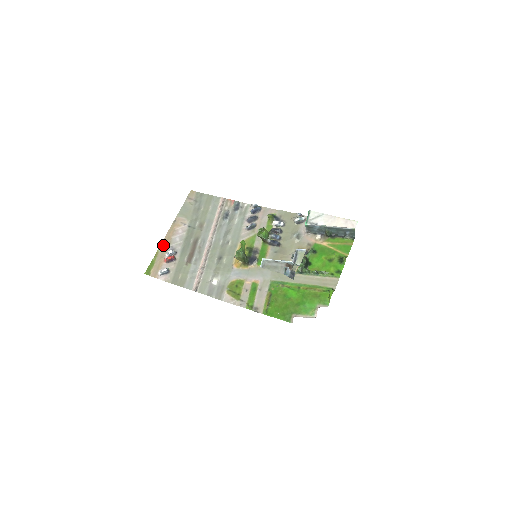
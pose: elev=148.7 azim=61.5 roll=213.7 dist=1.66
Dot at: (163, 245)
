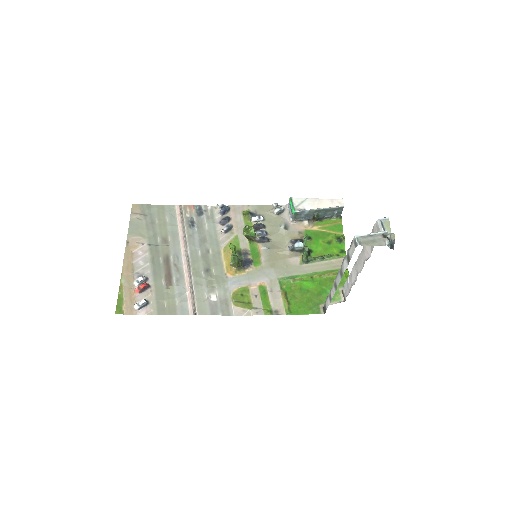
Dot at: (125, 274)
